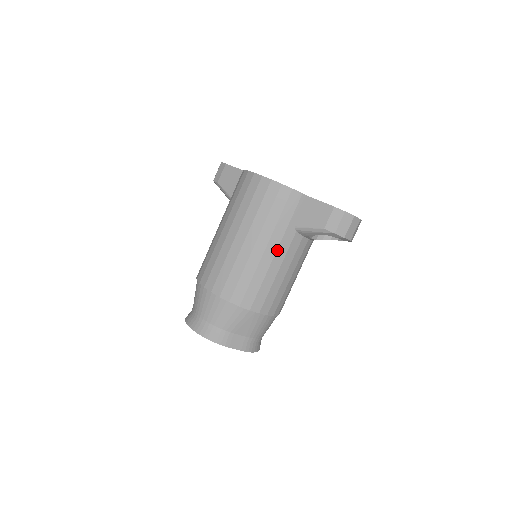
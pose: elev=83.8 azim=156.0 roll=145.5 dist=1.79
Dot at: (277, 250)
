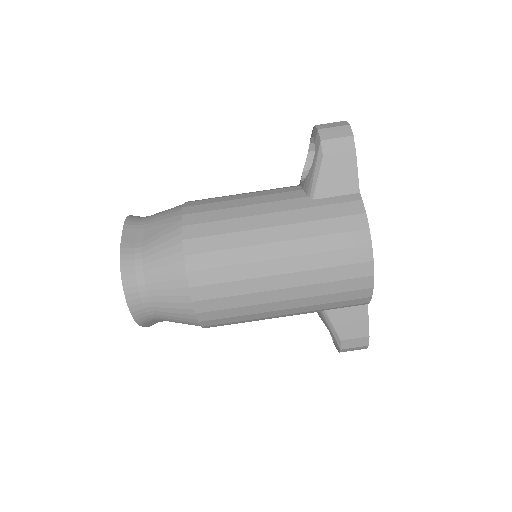
Dot at: (289, 314)
